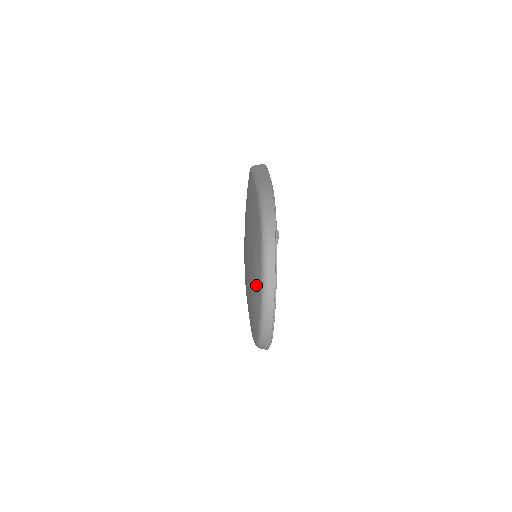
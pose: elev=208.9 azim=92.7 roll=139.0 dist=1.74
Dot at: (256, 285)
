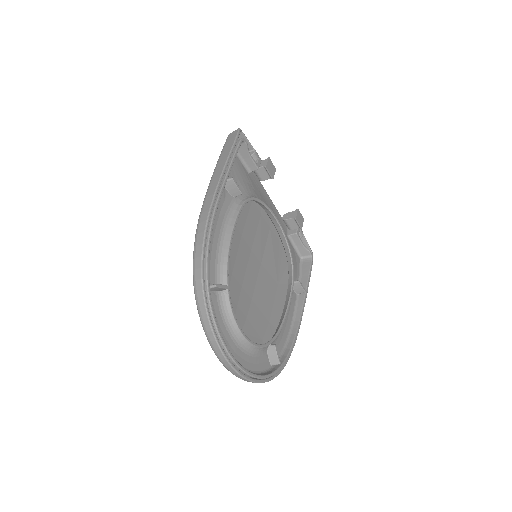
Dot at: occluded
